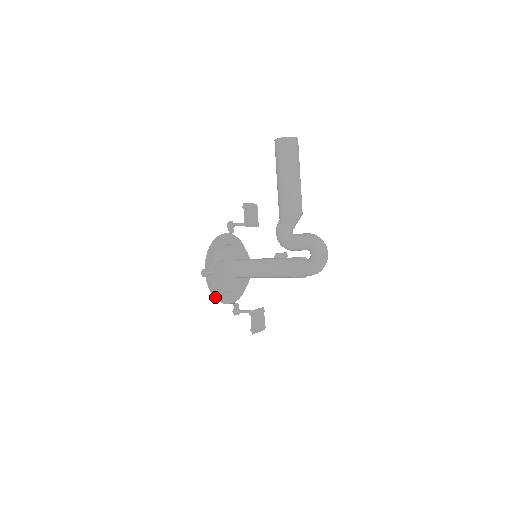
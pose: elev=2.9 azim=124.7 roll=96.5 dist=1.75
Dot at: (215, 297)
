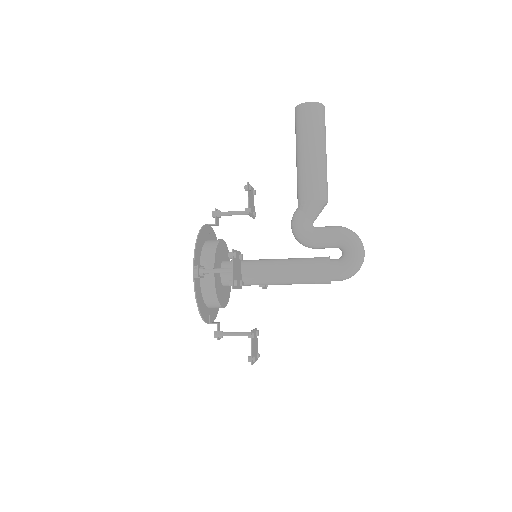
Dot at: (200, 311)
